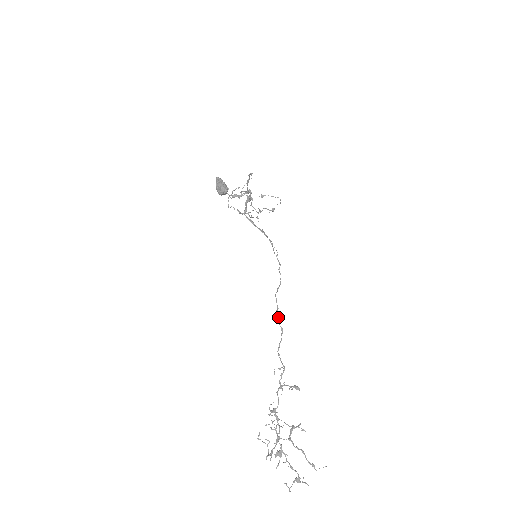
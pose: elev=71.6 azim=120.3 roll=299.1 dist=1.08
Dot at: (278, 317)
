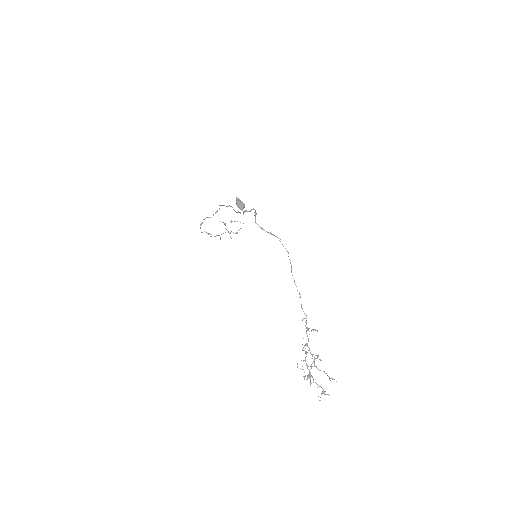
Dot at: (296, 286)
